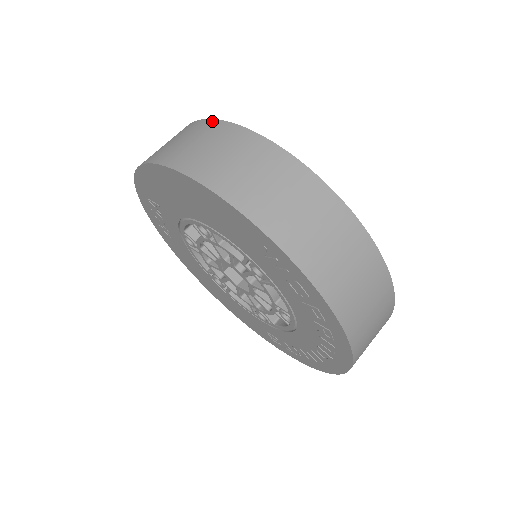
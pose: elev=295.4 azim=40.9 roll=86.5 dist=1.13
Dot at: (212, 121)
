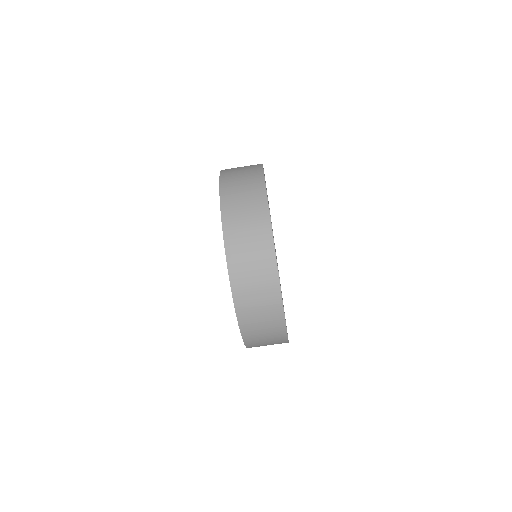
Dot at: (271, 241)
